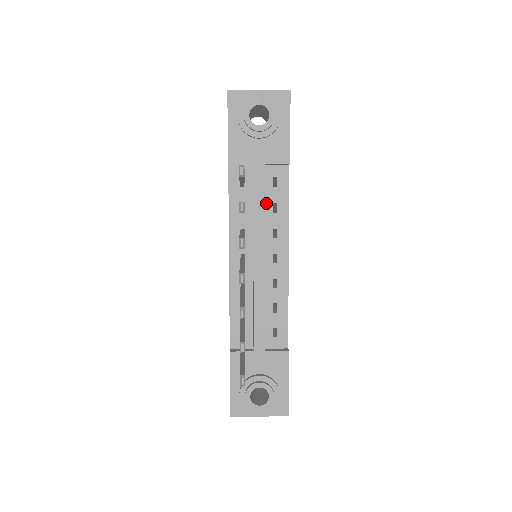
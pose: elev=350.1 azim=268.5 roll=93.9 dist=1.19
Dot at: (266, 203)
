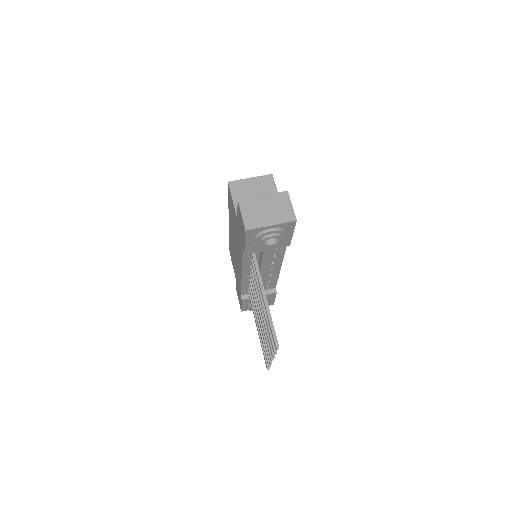
Dot at: occluded
